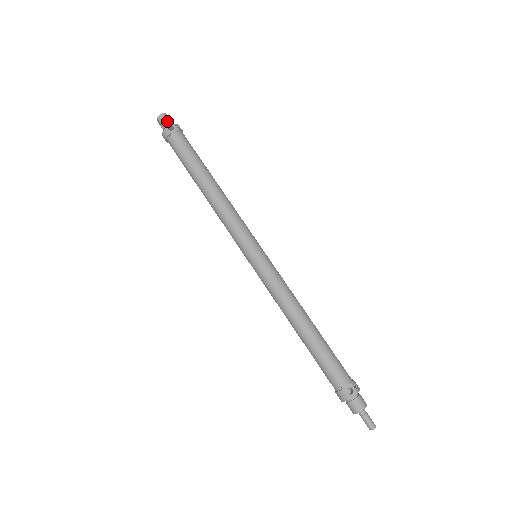
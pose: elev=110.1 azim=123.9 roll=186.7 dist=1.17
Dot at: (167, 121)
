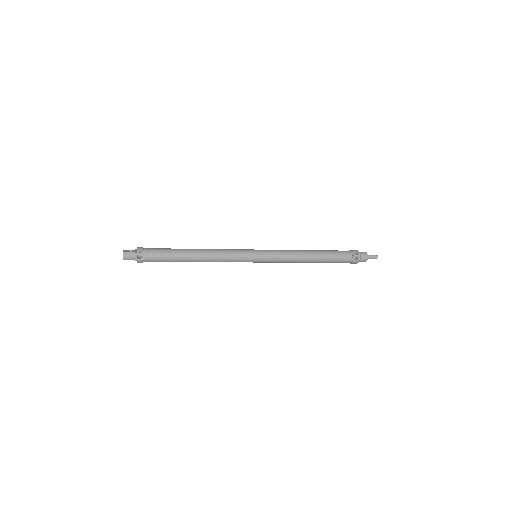
Dot at: (131, 256)
